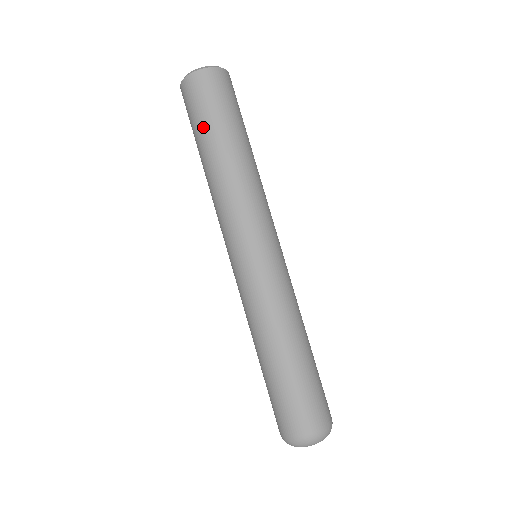
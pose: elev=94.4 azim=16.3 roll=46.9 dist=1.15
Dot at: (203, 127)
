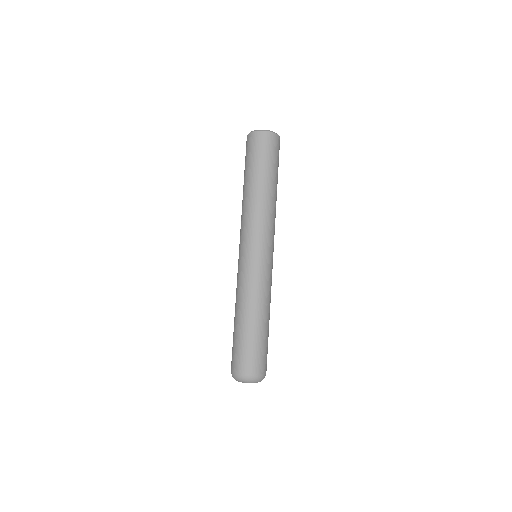
Dot at: (269, 166)
